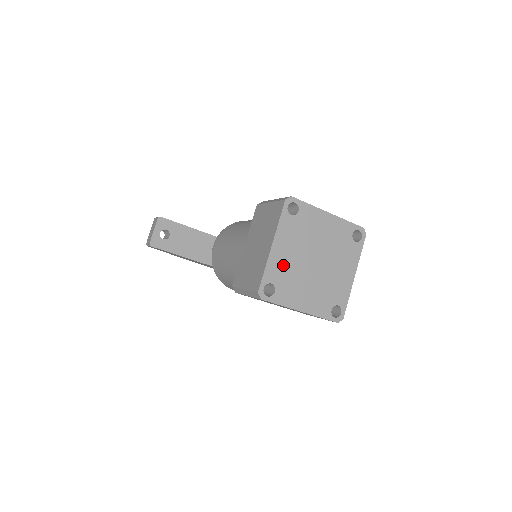
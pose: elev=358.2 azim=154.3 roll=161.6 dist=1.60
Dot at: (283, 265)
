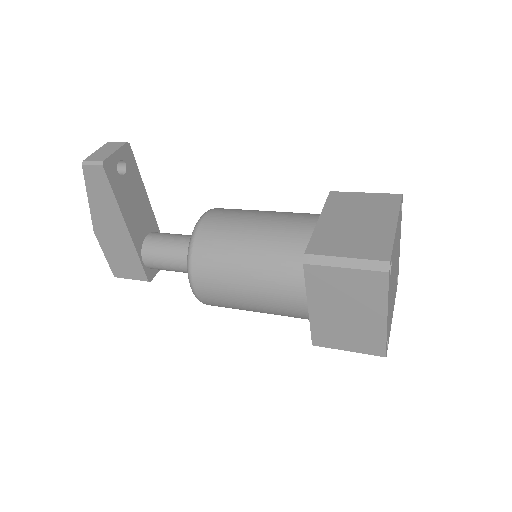
Dot at: (394, 253)
